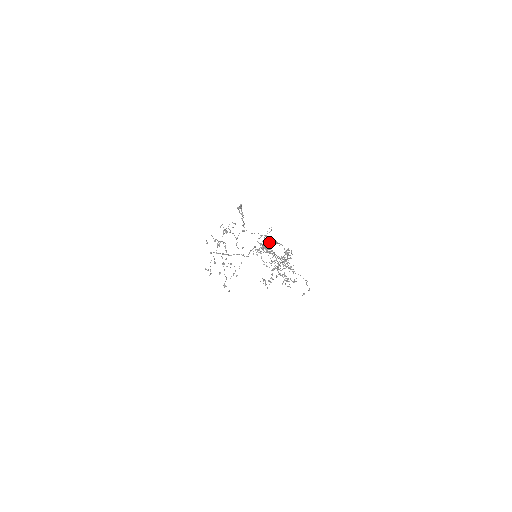
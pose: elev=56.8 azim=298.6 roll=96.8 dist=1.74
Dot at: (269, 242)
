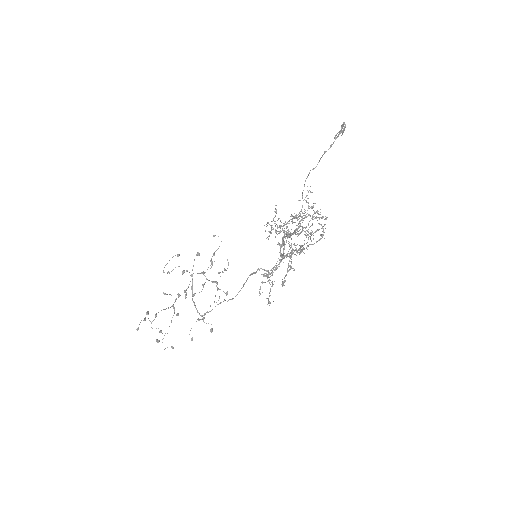
Dot at: (283, 257)
